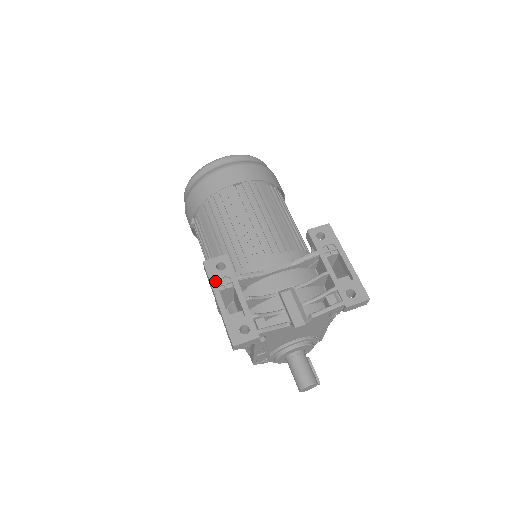
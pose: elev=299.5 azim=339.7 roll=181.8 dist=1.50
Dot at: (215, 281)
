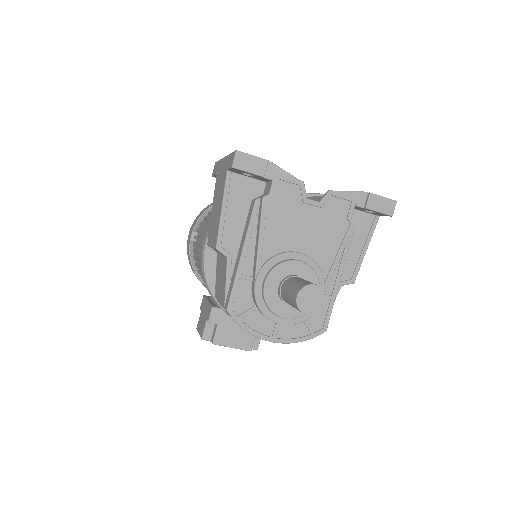
Dot at: occluded
